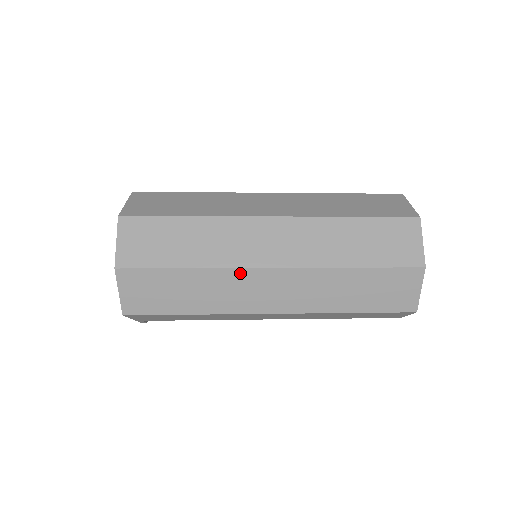
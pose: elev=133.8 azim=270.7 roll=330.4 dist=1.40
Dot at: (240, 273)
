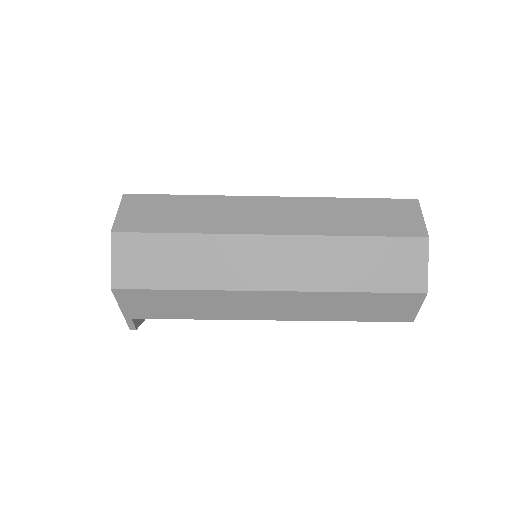
Dot at: (237, 240)
